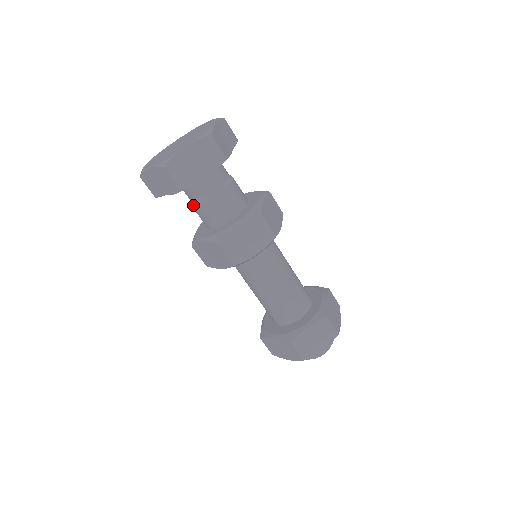
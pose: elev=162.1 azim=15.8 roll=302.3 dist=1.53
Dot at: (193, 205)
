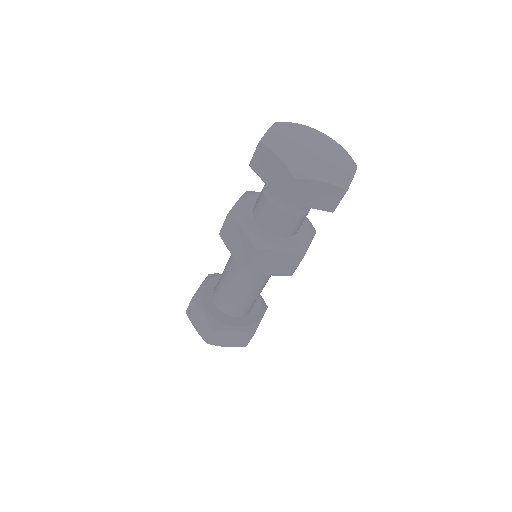
Dot at: (267, 198)
